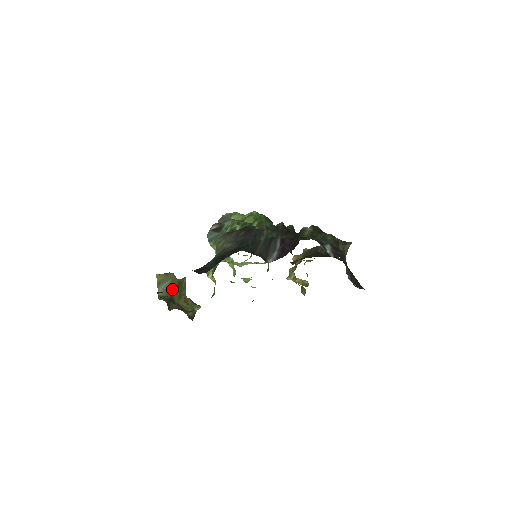
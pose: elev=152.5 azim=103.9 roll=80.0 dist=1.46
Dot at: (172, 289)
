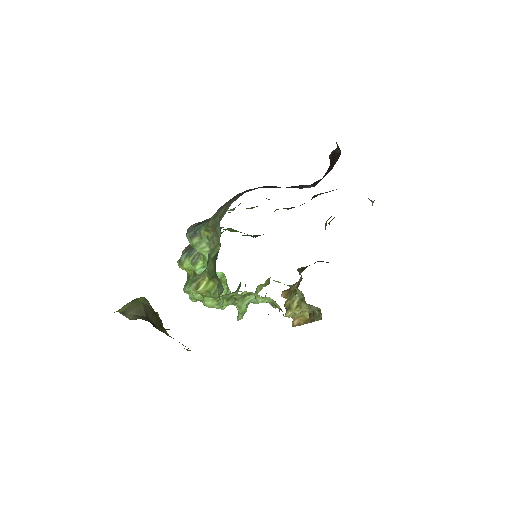
Dot at: (147, 315)
